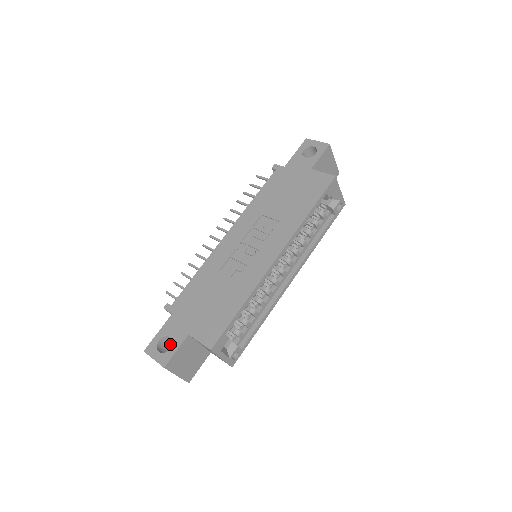
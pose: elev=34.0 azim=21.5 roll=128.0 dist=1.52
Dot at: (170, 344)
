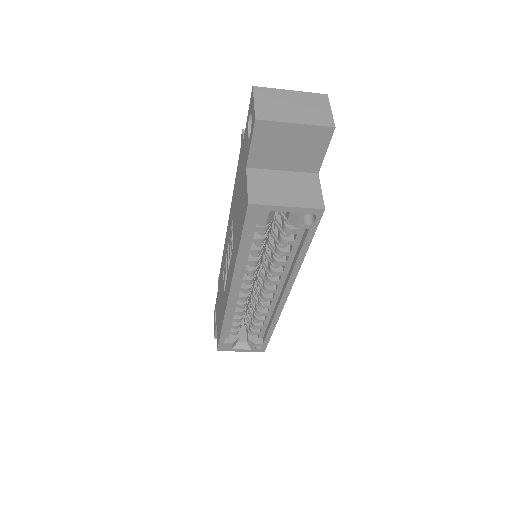
Dot at: occluded
